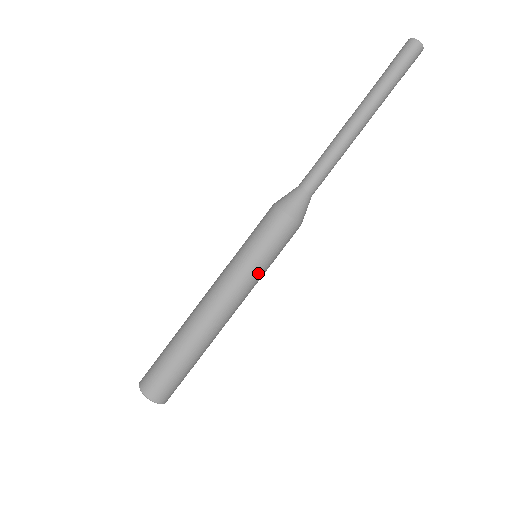
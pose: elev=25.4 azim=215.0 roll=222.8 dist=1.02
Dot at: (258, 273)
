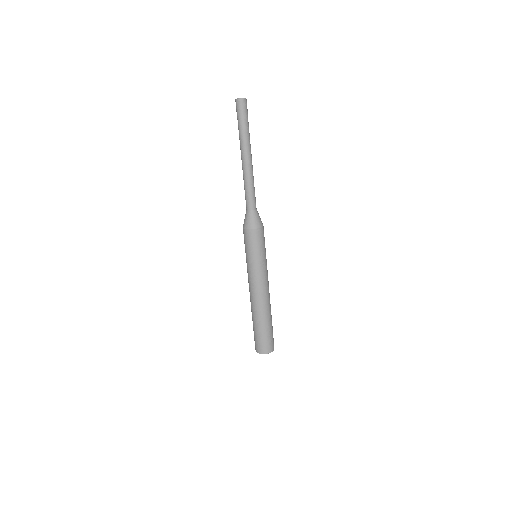
Dot at: (266, 261)
